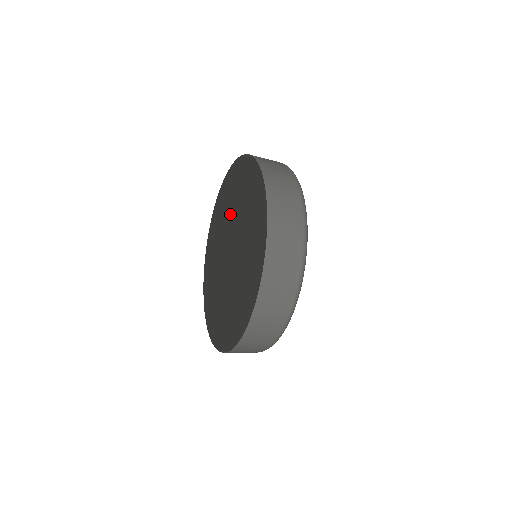
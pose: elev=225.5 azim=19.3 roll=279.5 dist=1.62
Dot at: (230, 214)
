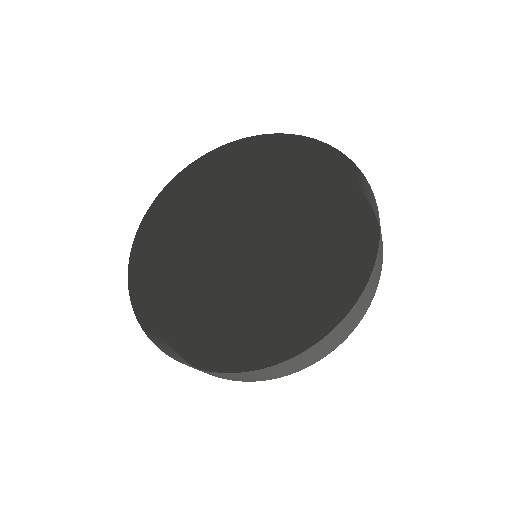
Dot at: (227, 163)
